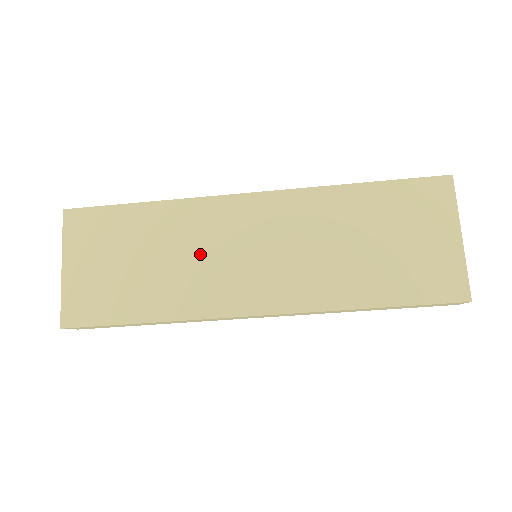
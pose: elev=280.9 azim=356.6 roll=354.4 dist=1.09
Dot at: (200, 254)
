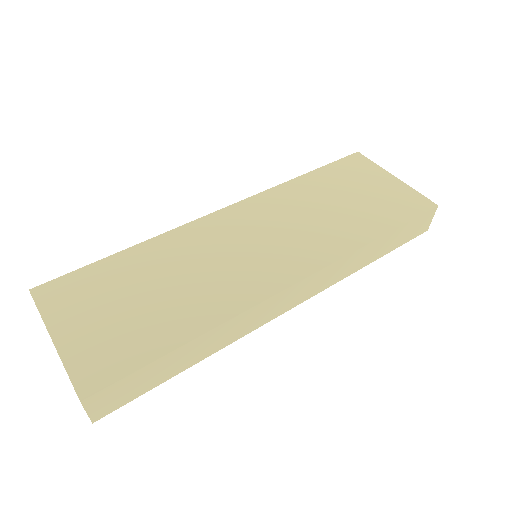
Dot at: (207, 264)
